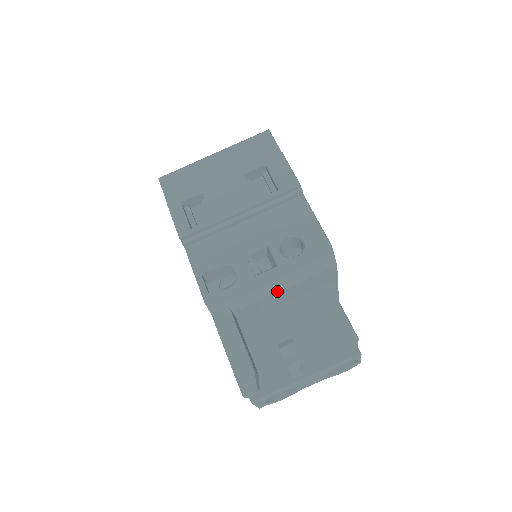
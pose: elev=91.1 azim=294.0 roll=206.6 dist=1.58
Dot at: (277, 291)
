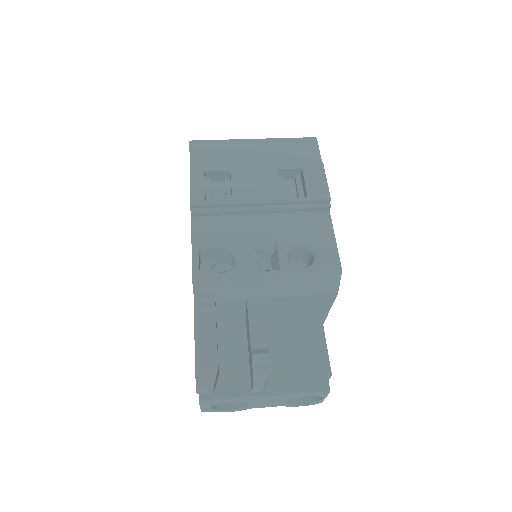
Dot at: (269, 296)
